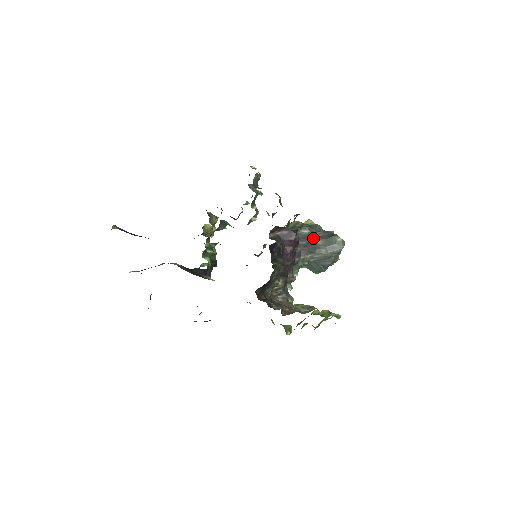
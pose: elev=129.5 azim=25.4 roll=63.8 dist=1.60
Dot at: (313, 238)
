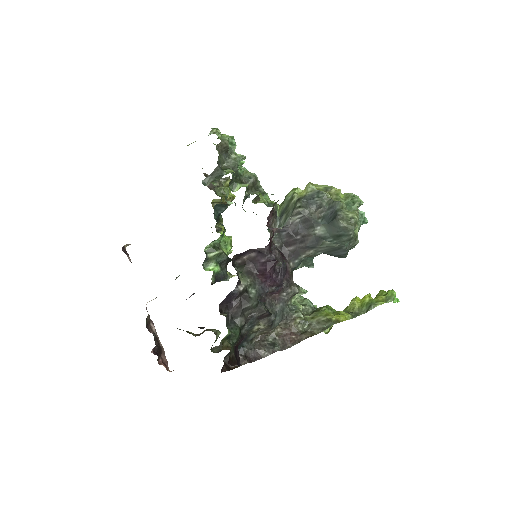
Dot at: (310, 226)
